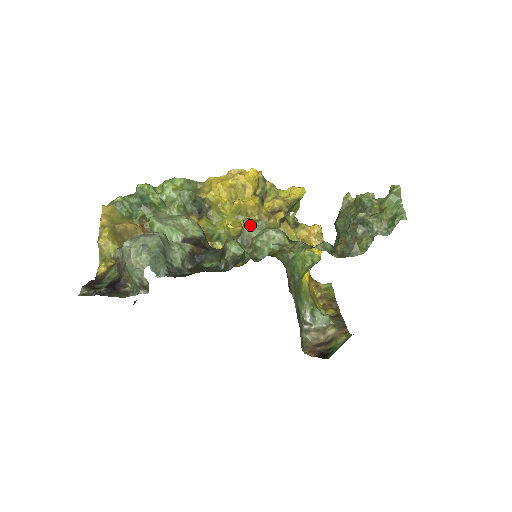
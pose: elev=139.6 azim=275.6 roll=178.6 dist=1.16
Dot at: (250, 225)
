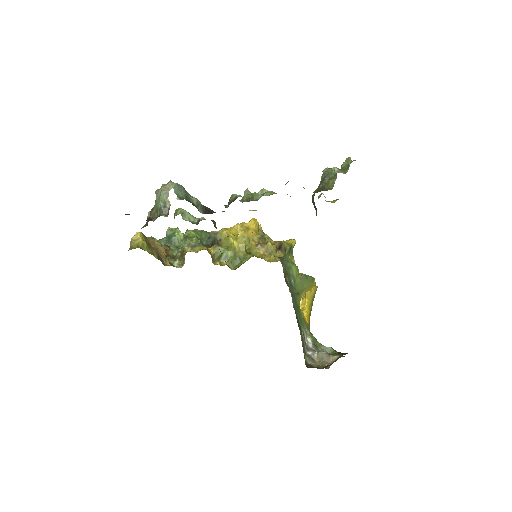
Dot at: (249, 194)
